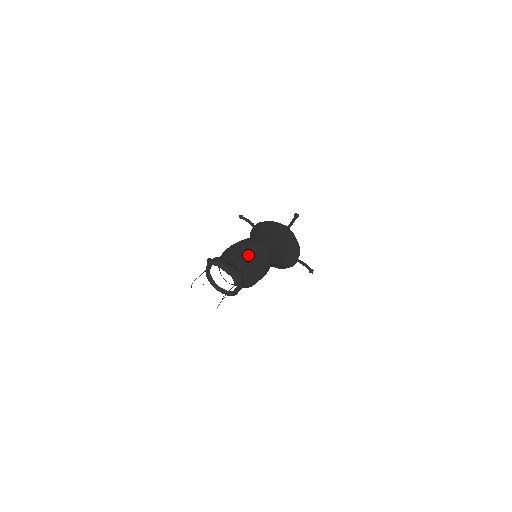
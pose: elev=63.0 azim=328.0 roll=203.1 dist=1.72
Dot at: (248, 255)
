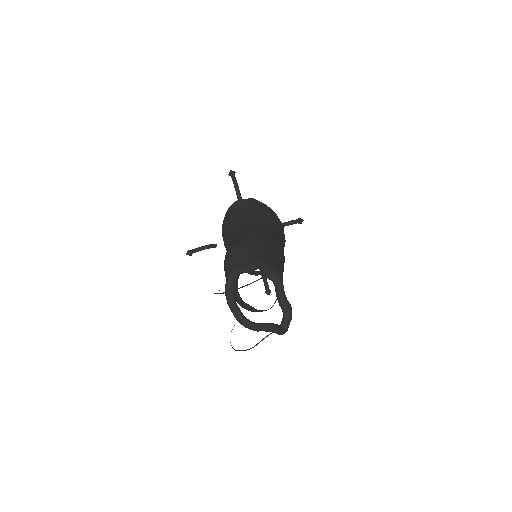
Dot at: (279, 267)
